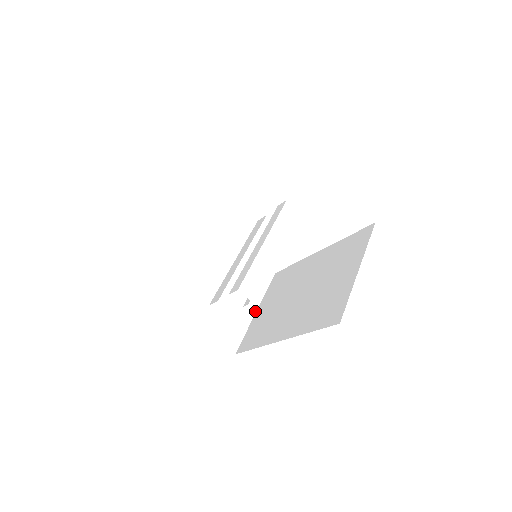
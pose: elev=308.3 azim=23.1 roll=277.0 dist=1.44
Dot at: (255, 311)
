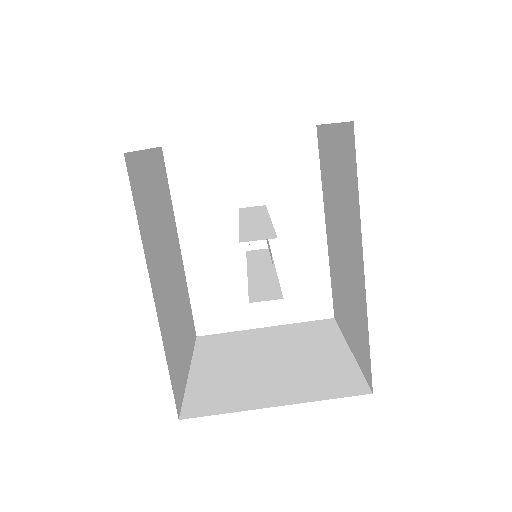
Dot at: (348, 350)
